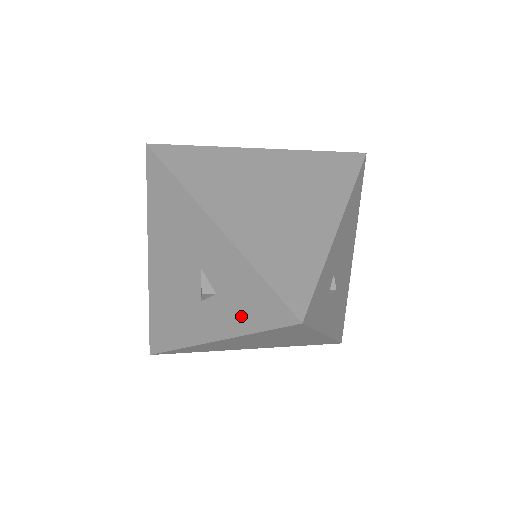
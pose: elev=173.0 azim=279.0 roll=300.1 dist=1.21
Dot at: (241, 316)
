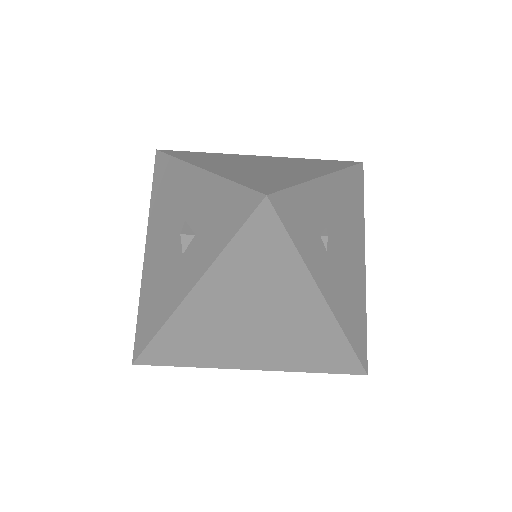
Dot at: (215, 238)
